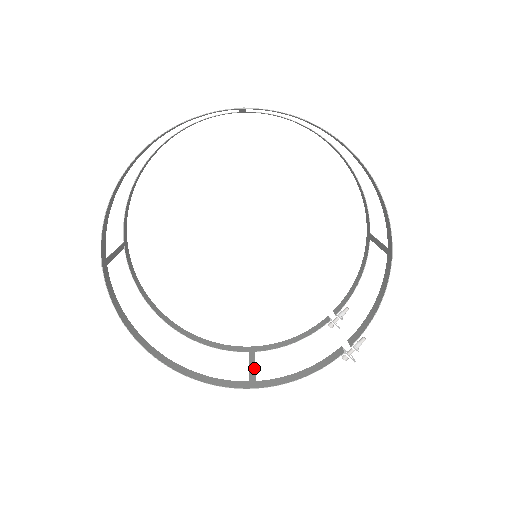
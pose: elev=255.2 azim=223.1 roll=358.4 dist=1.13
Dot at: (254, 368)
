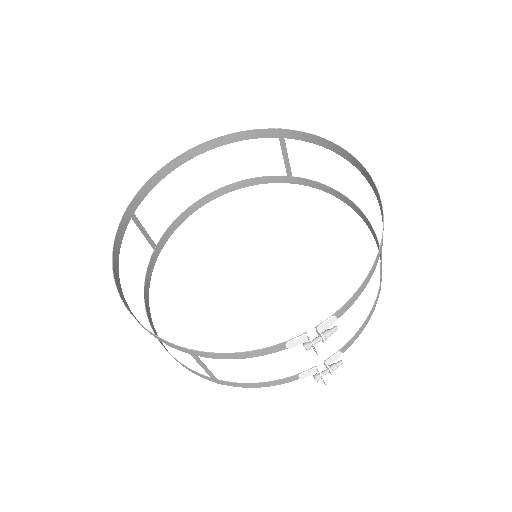
Dot at: (206, 366)
